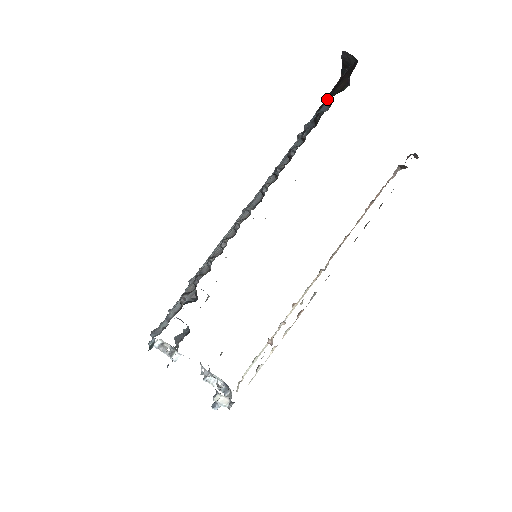
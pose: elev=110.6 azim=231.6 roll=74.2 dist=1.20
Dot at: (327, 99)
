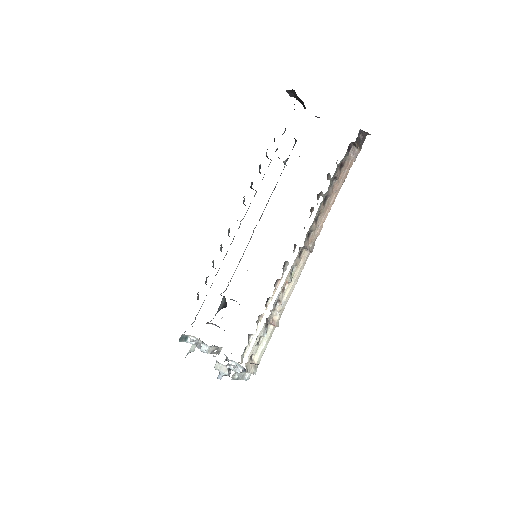
Dot at: occluded
